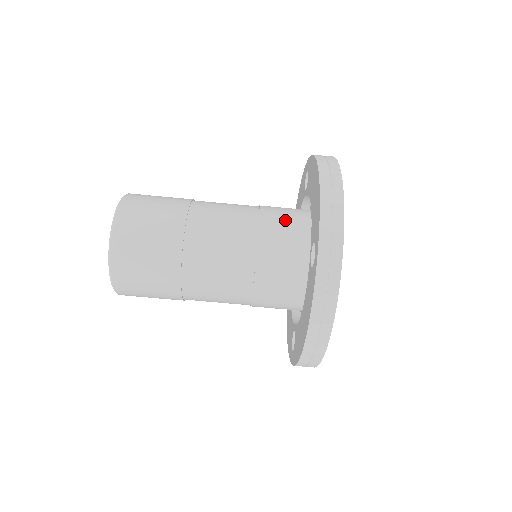
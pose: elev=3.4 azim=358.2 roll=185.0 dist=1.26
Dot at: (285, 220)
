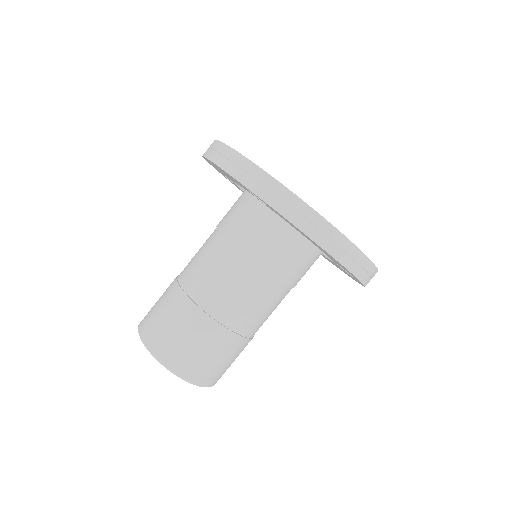
Dot at: (233, 210)
